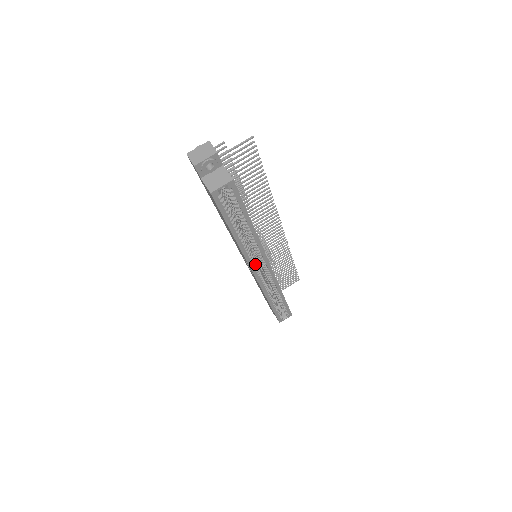
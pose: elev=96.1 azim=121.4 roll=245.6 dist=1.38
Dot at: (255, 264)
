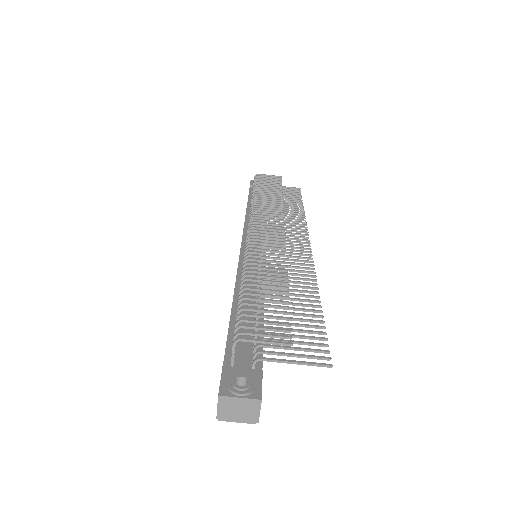
Dot at: occluded
